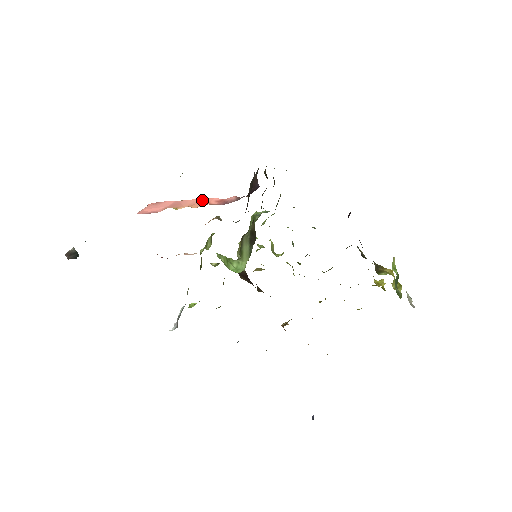
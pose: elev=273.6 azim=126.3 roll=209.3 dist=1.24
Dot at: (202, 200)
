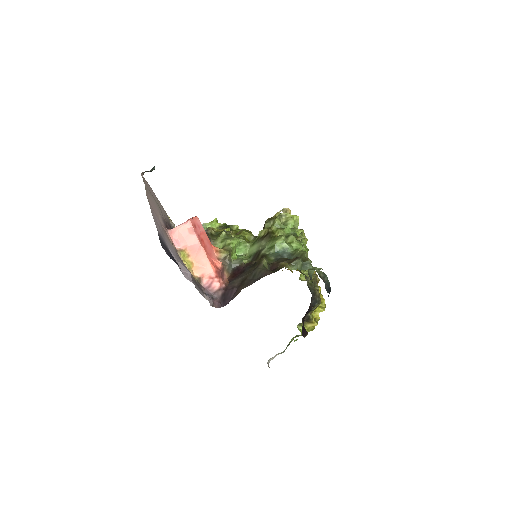
Dot at: (206, 266)
